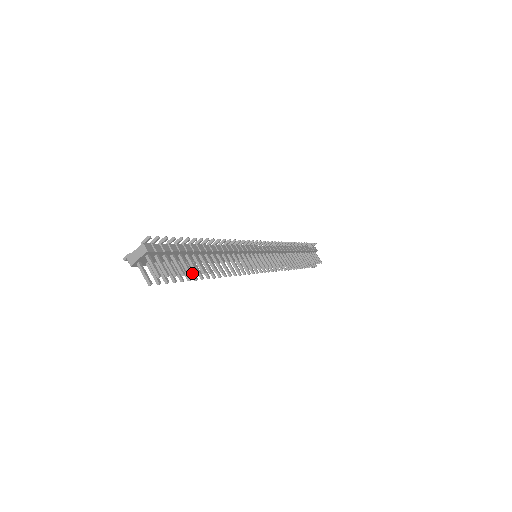
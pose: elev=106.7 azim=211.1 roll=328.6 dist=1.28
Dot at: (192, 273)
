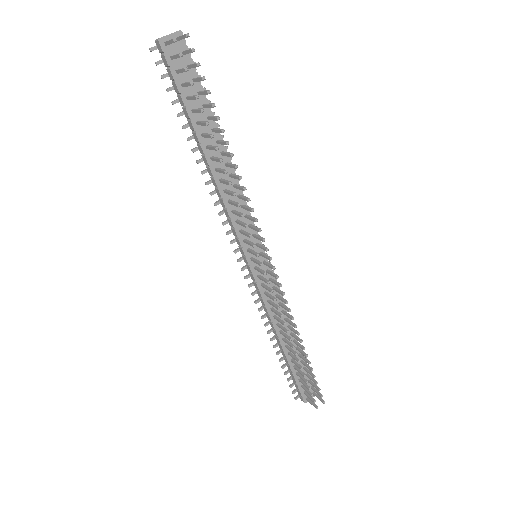
Dot at: (210, 93)
